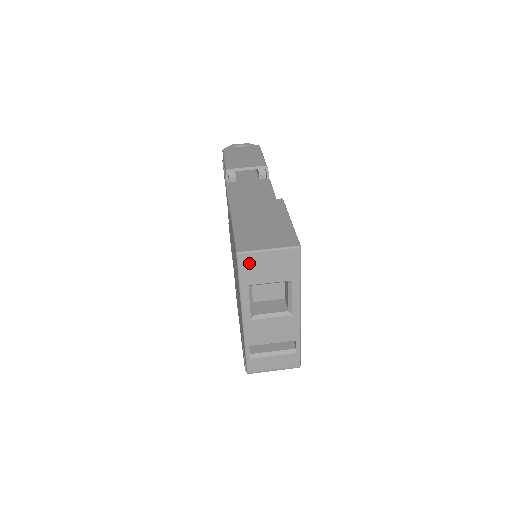
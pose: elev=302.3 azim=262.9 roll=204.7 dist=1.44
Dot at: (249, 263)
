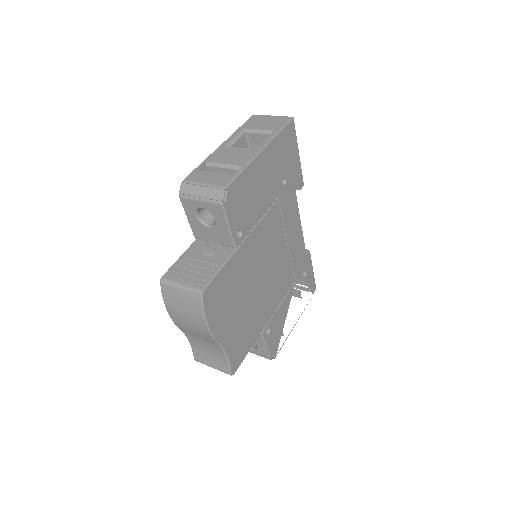
Dot at: (256, 119)
